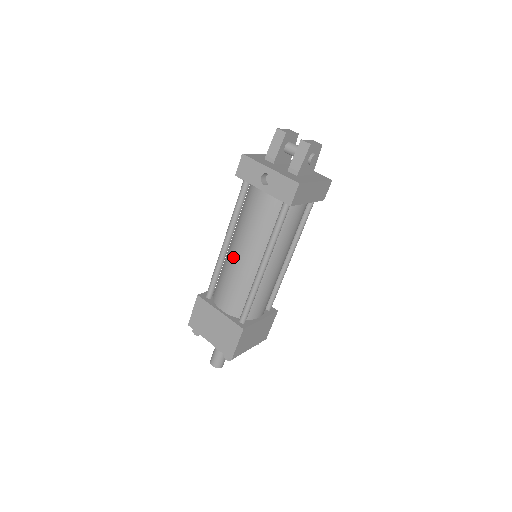
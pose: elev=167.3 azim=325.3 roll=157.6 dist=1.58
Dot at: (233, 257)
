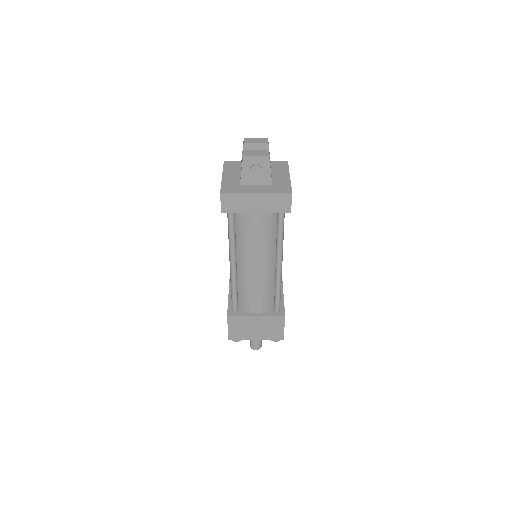
Dot at: occluded
